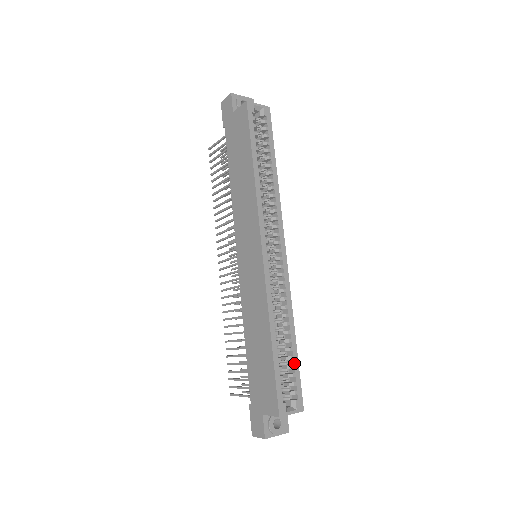
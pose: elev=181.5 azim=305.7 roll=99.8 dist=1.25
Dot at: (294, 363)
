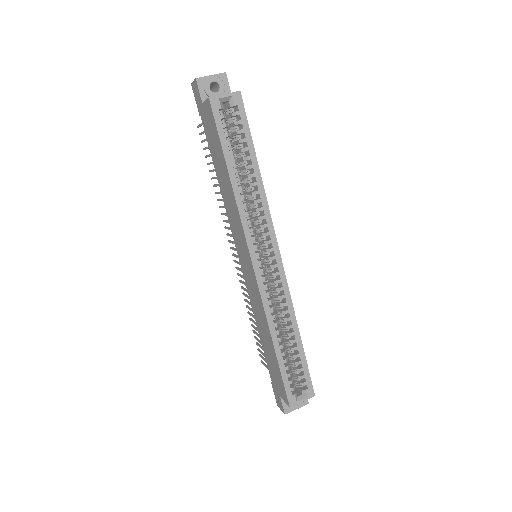
Dot at: (301, 359)
